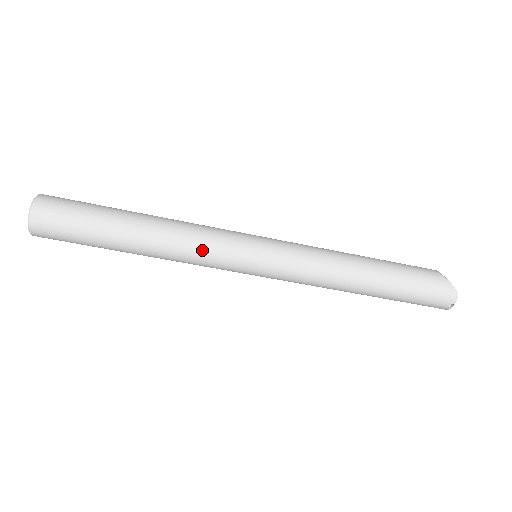
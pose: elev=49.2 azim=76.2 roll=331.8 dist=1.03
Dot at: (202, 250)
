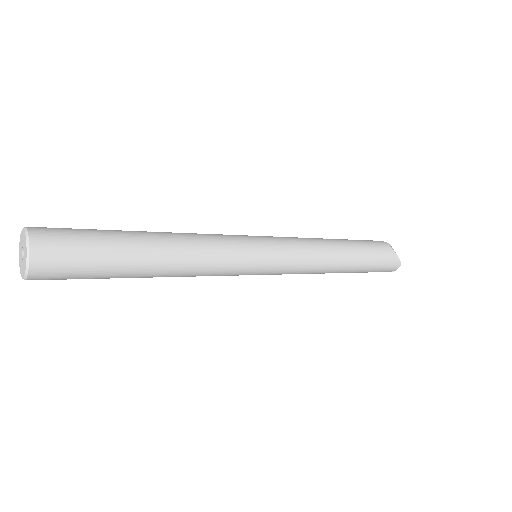
Dot at: (217, 269)
